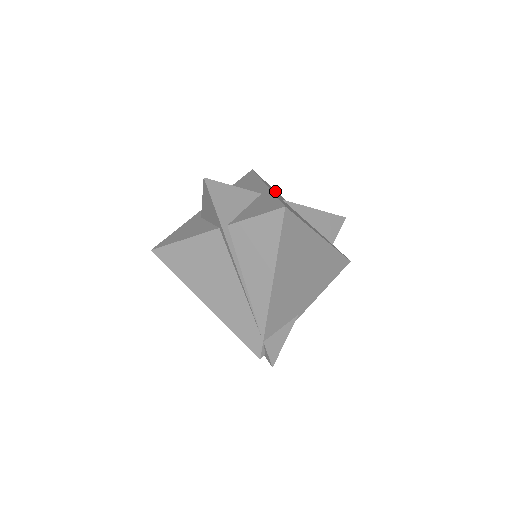
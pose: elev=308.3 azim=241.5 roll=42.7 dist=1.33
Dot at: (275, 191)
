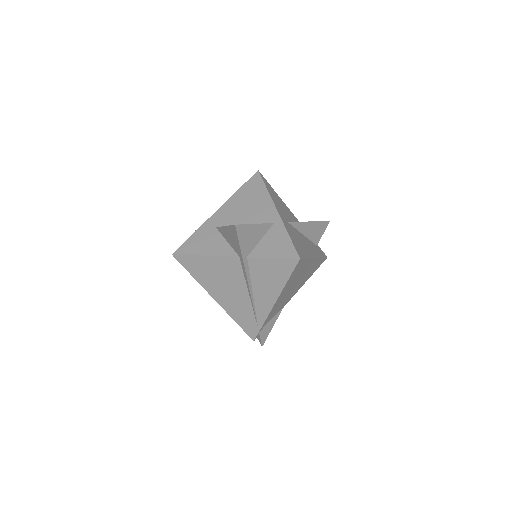
Dot at: (278, 199)
